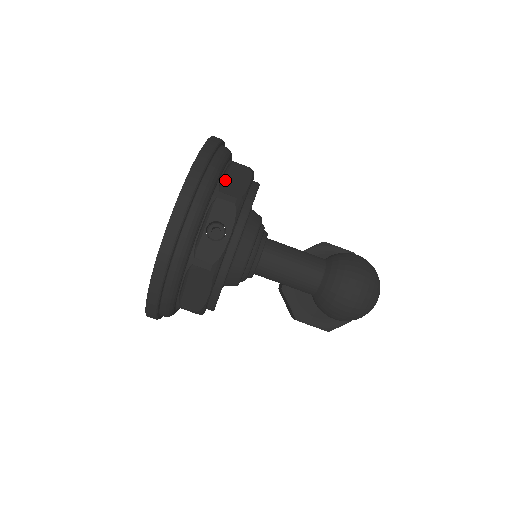
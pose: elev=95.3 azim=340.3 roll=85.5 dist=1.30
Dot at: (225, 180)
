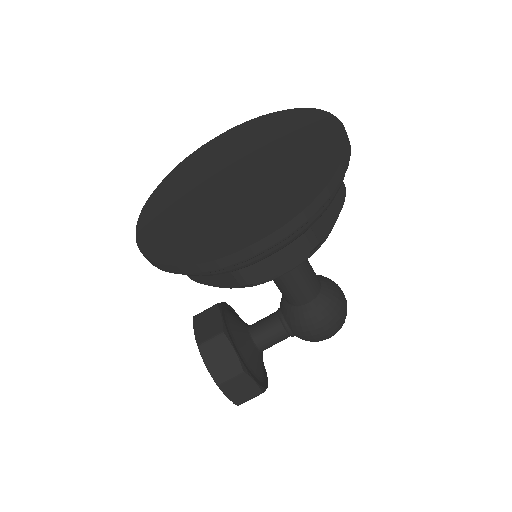
Dot at: occluded
